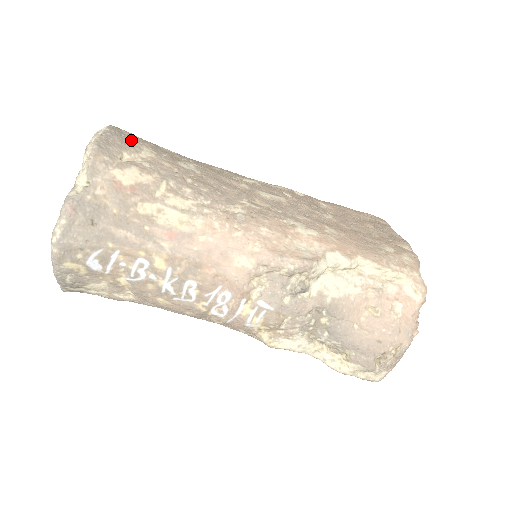
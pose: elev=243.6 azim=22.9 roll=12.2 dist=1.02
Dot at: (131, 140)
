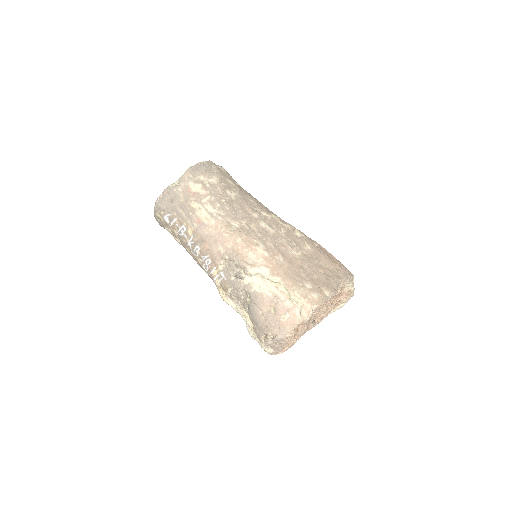
Dot at: (212, 171)
